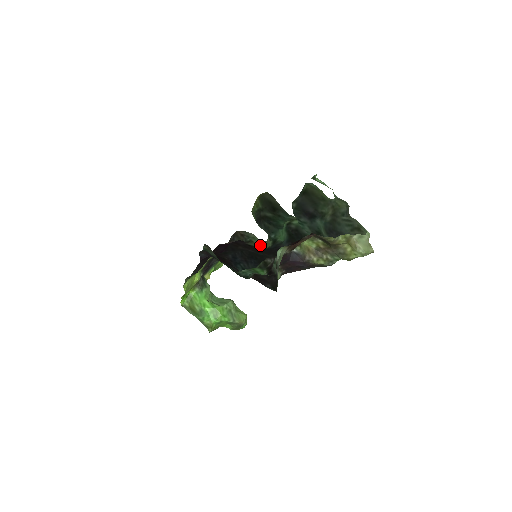
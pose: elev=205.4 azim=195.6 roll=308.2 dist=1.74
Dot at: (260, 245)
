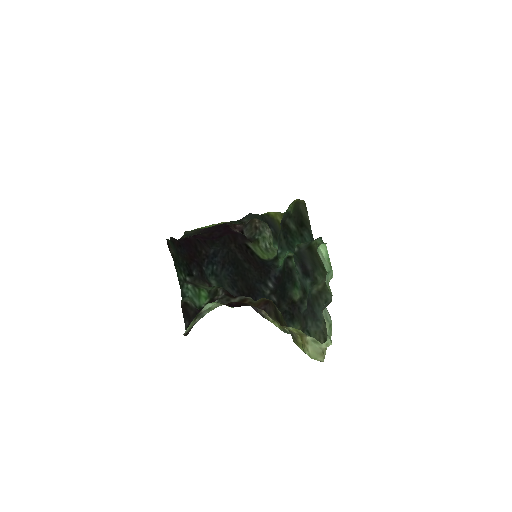
Dot at: (263, 251)
